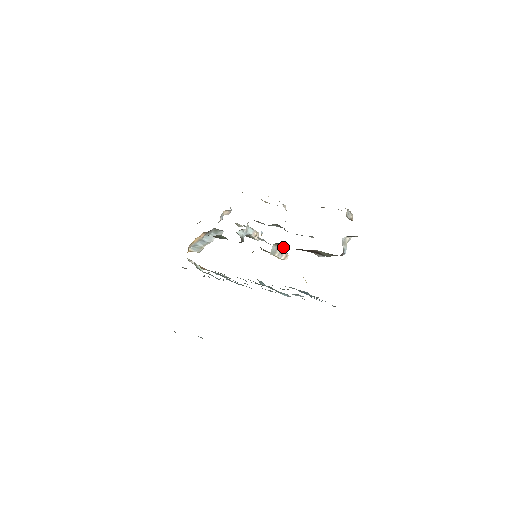
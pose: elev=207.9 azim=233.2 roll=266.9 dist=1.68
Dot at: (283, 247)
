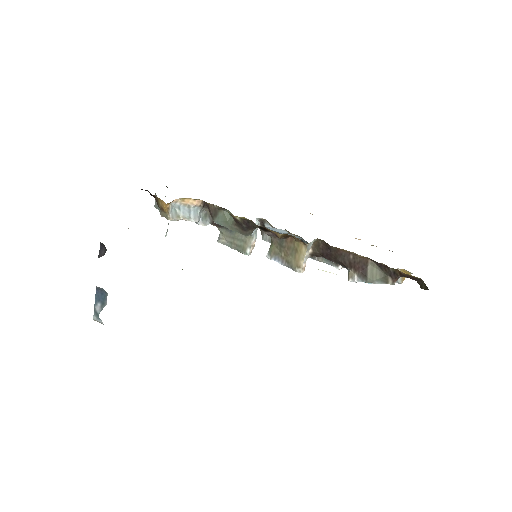
Dot at: (309, 256)
